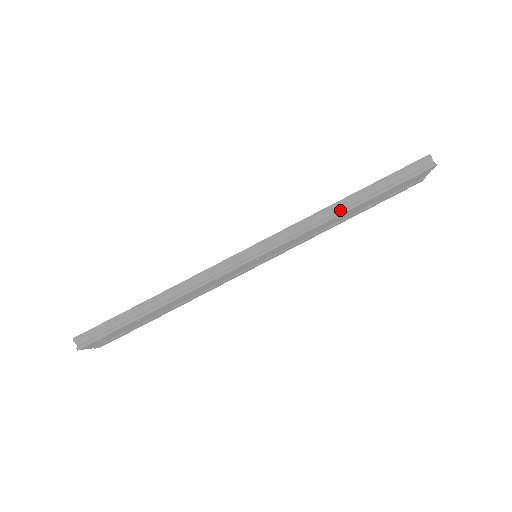
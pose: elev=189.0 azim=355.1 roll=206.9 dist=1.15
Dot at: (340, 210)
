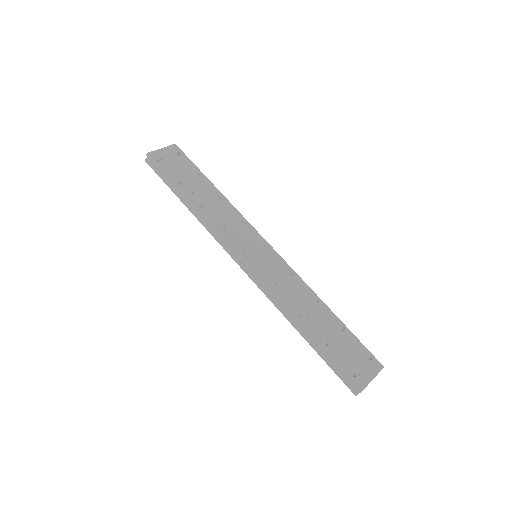
Dot at: (295, 323)
